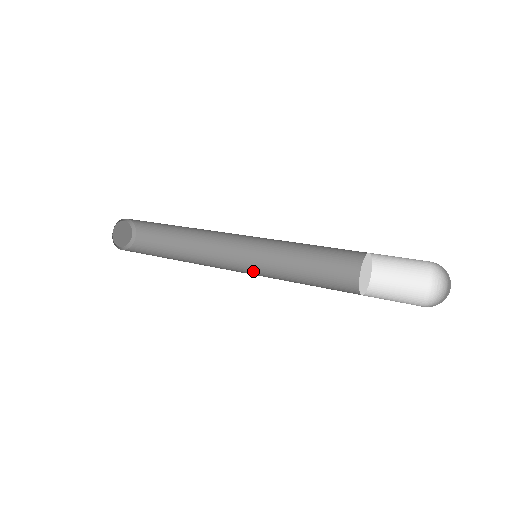
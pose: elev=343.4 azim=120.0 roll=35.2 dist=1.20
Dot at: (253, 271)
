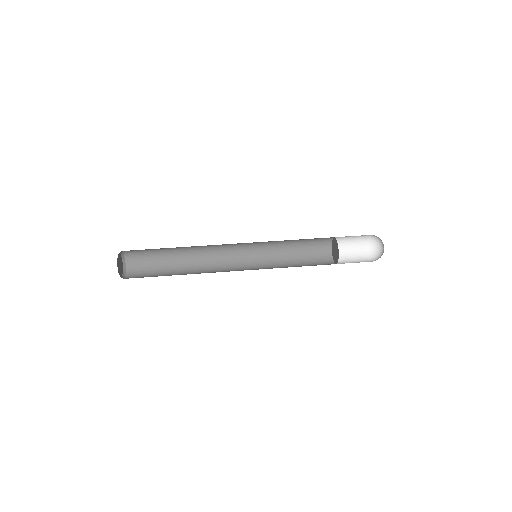
Dot at: (251, 253)
